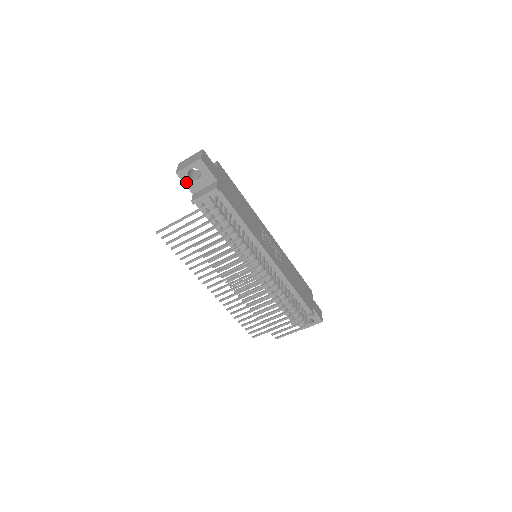
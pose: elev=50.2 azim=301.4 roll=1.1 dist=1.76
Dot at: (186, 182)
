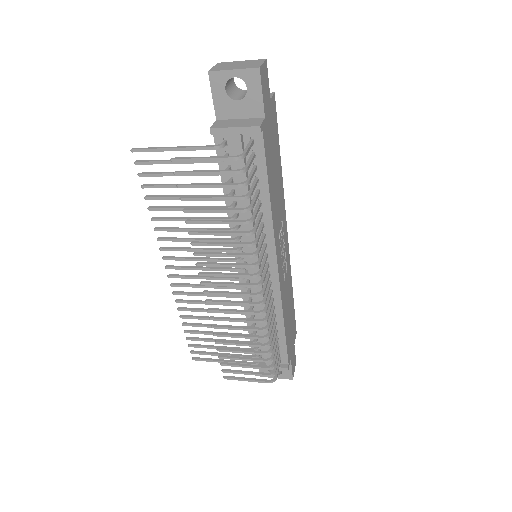
Dot at: (216, 95)
